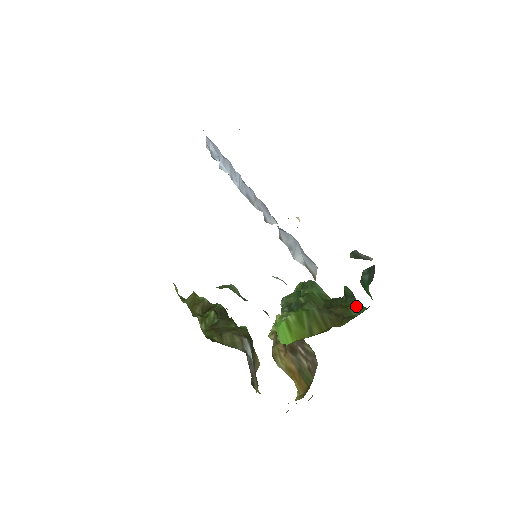
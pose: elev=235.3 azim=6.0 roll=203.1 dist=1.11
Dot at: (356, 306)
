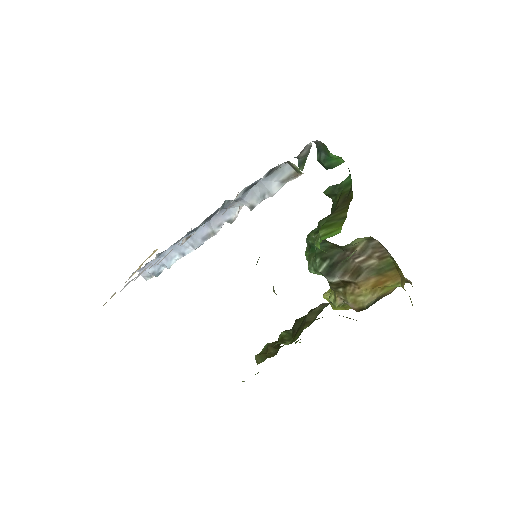
Dot at: (344, 185)
